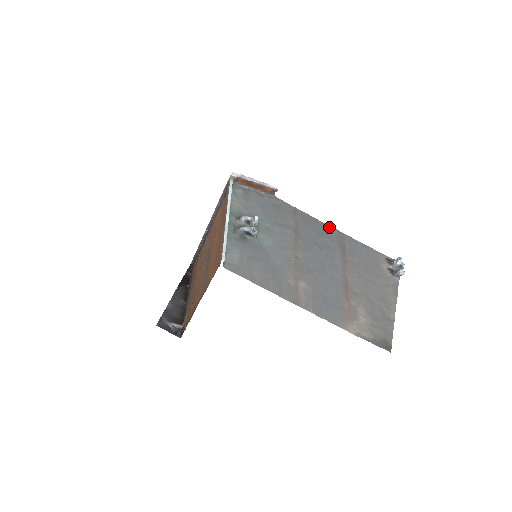
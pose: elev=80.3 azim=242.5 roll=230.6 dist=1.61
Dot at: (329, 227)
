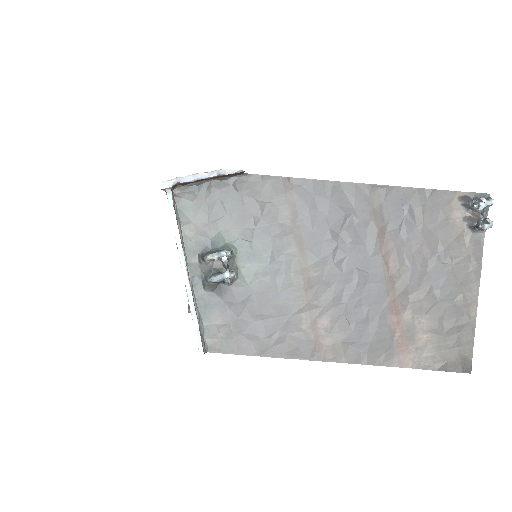
Dot at: (350, 185)
